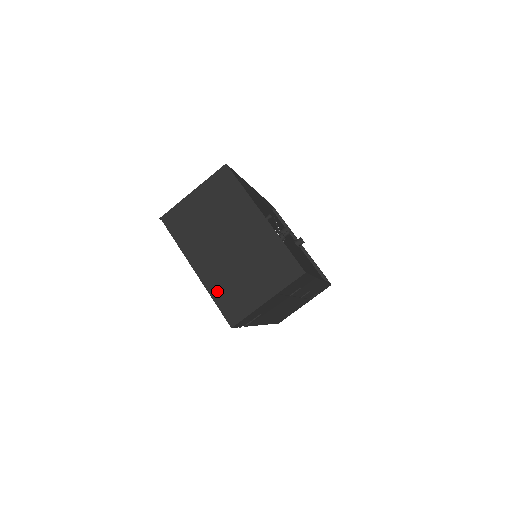
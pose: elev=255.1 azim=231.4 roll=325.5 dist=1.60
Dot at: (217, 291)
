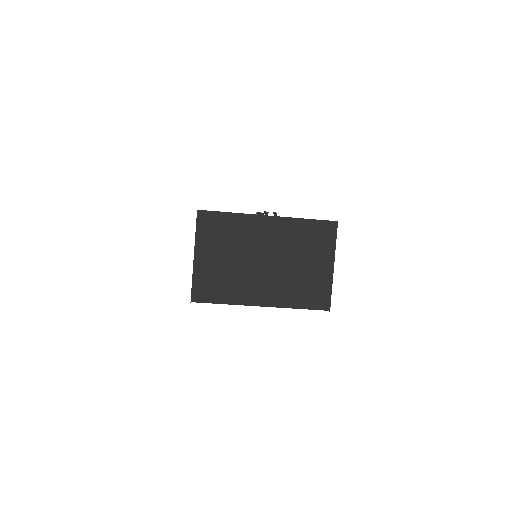
Dot at: (293, 300)
